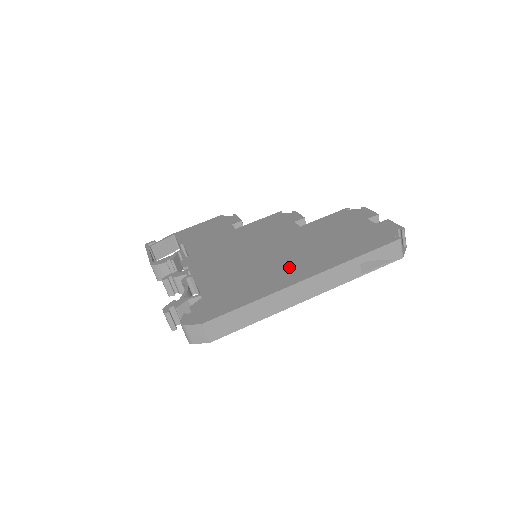
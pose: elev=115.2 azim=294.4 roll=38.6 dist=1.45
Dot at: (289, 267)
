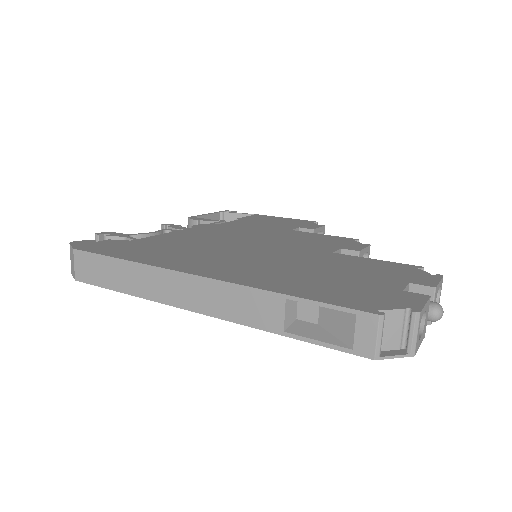
Dot at: (221, 262)
